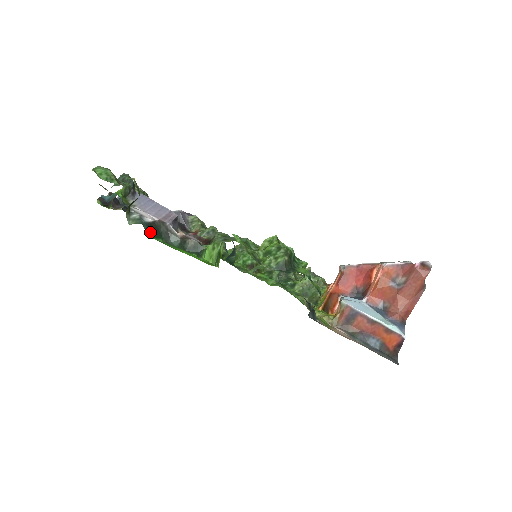
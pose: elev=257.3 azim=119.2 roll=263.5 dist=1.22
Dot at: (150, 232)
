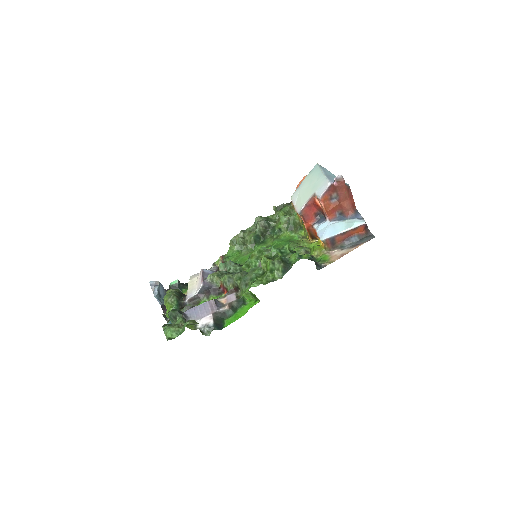
Dot at: (219, 327)
